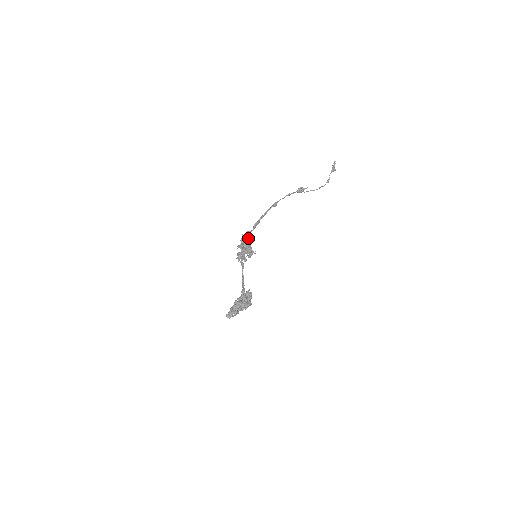
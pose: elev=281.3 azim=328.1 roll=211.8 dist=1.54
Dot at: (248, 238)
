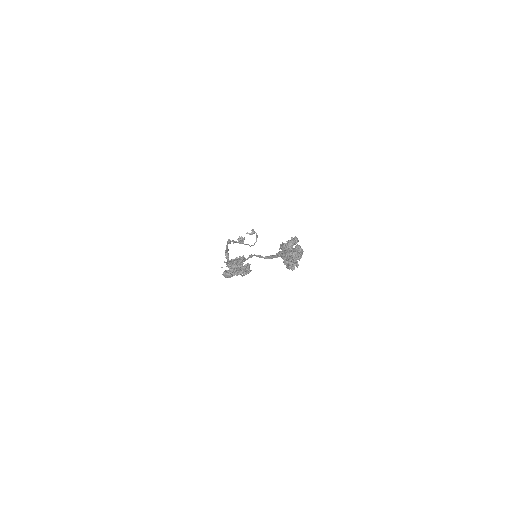
Dot at: occluded
